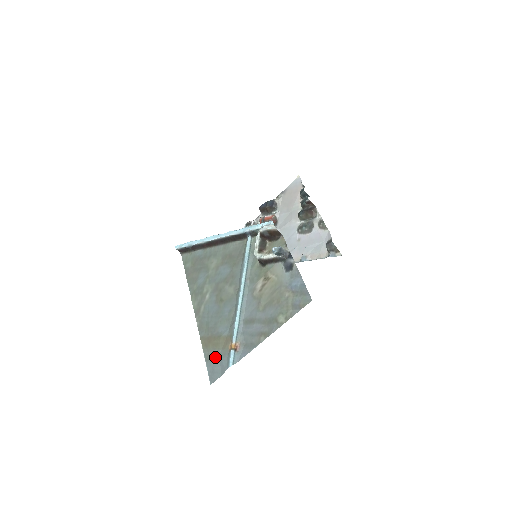
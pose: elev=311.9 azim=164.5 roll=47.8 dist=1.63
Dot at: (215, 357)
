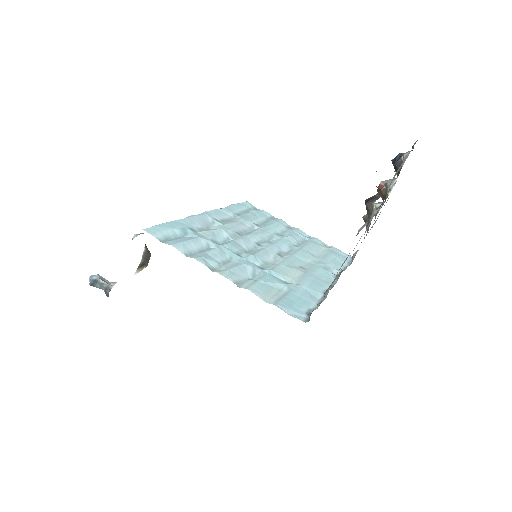
Dot at: occluded
